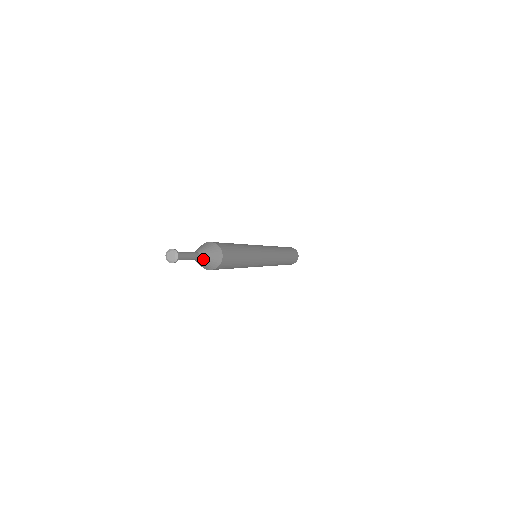
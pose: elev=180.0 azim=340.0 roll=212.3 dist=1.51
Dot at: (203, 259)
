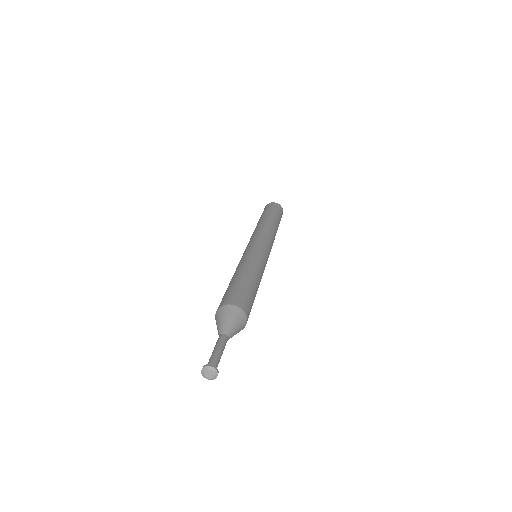
Dot at: (231, 337)
